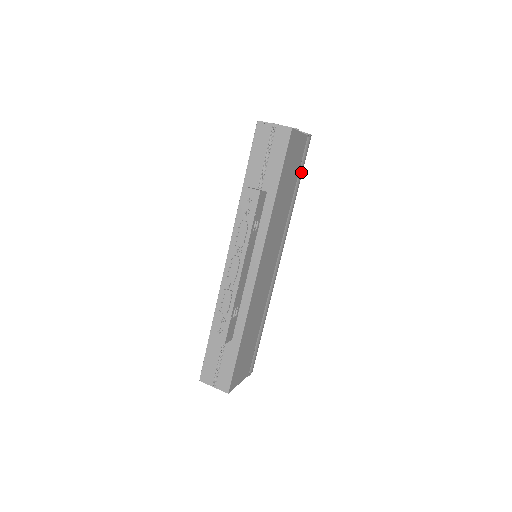
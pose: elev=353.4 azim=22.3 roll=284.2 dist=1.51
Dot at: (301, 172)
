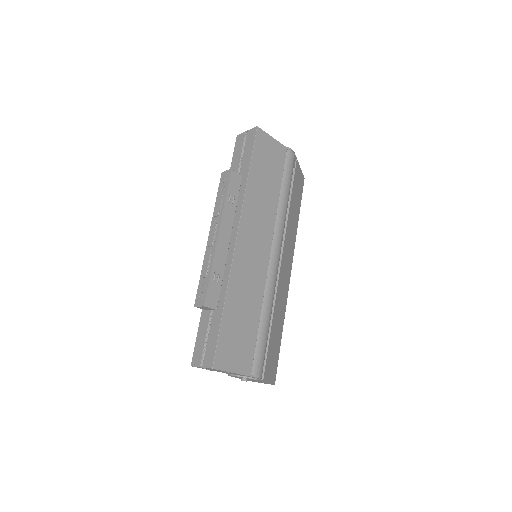
Dot at: (287, 178)
